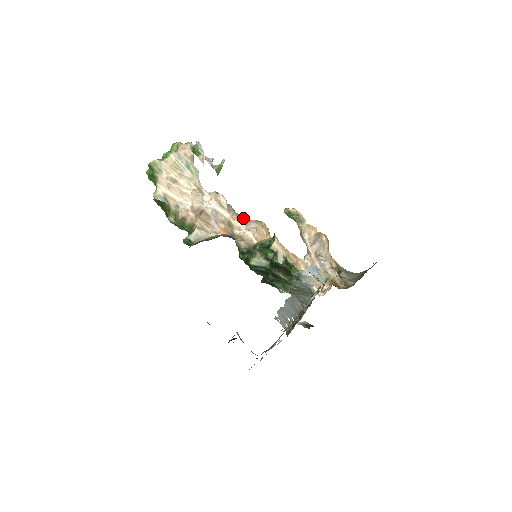
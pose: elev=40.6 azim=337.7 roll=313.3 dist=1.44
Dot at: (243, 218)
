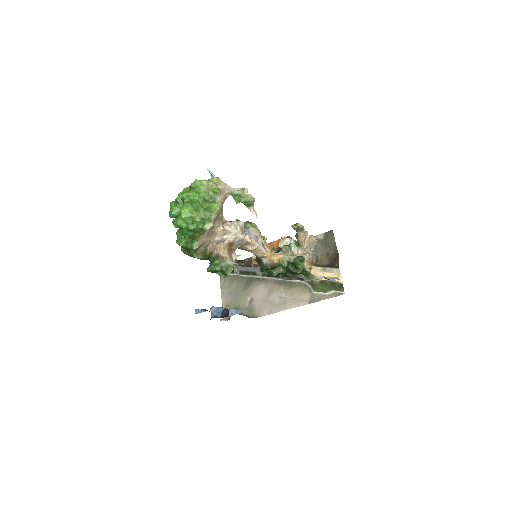
Dot at: (247, 229)
